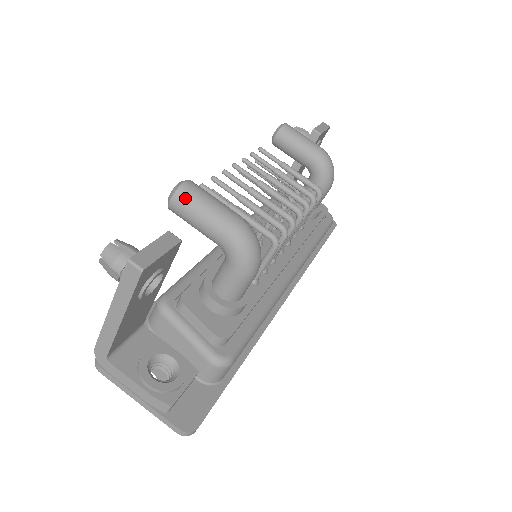
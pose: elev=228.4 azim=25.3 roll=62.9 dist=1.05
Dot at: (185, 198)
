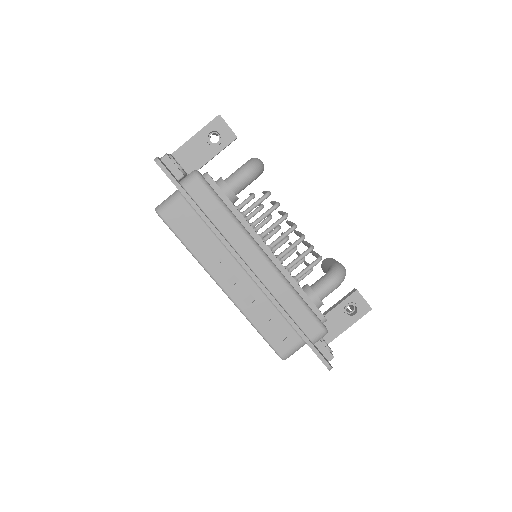
Dot at: occluded
